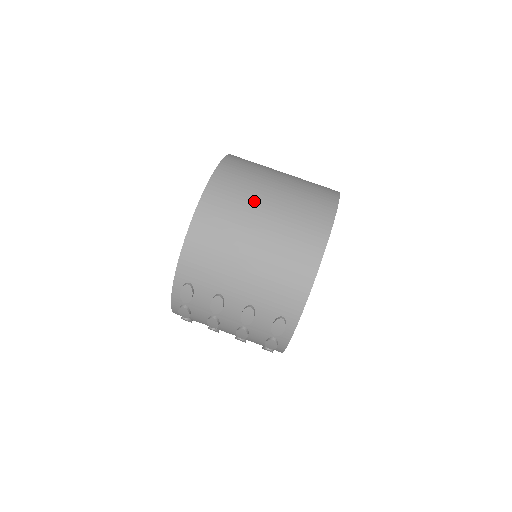
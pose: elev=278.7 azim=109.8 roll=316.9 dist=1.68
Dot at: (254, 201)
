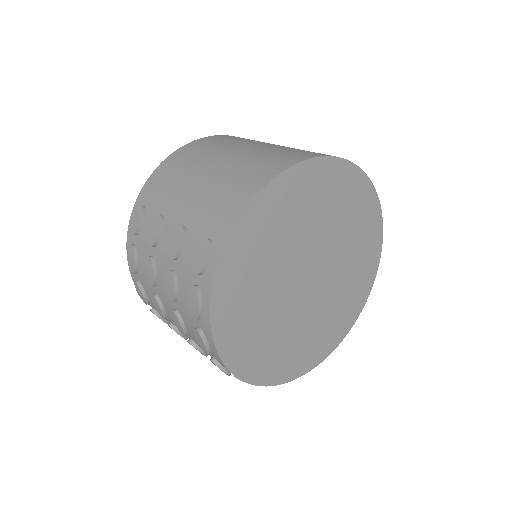
Dot at: (248, 142)
